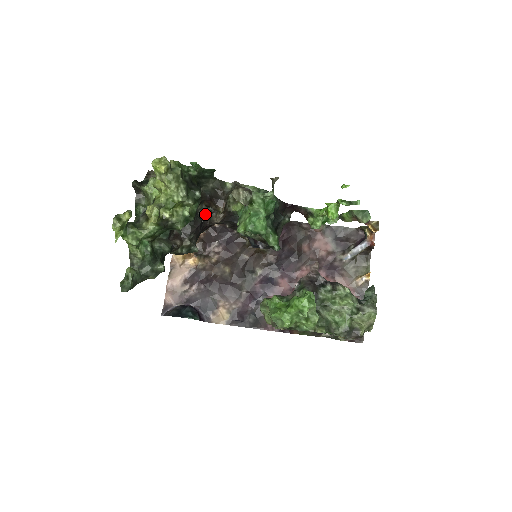
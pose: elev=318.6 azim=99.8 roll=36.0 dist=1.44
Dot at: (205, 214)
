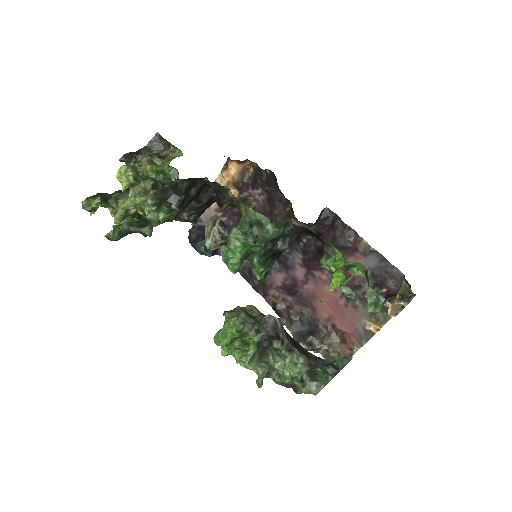
Dot at: occluded
